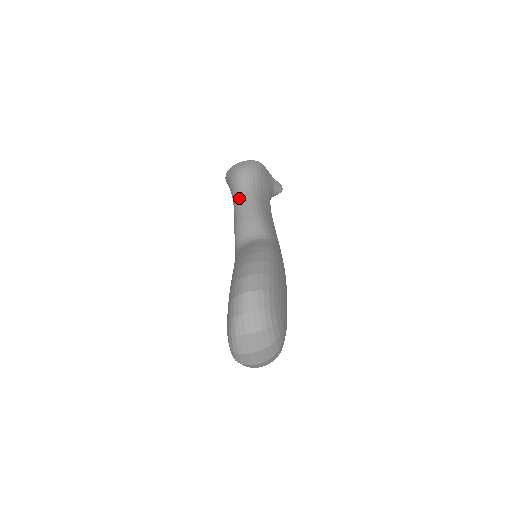
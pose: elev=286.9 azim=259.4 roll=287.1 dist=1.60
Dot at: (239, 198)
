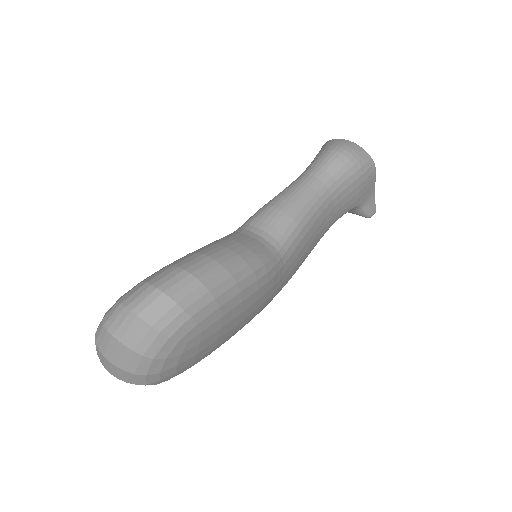
Dot at: (306, 178)
